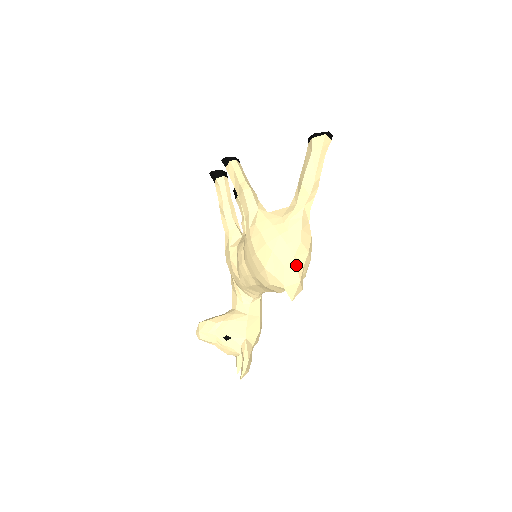
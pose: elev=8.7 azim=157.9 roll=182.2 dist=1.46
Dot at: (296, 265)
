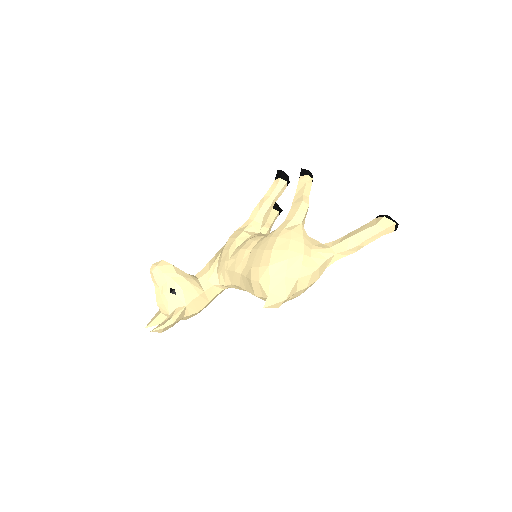
Dot at: (294, 286)
